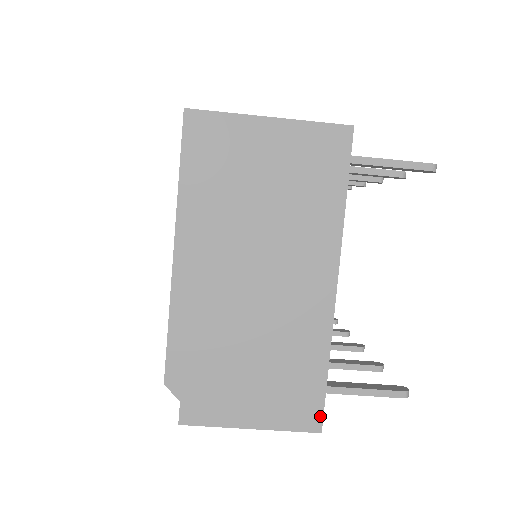
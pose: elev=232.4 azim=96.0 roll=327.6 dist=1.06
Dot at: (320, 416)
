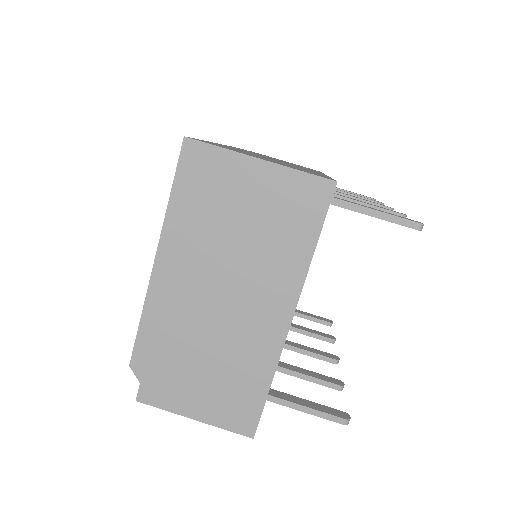
Dot at: (255, 425)
